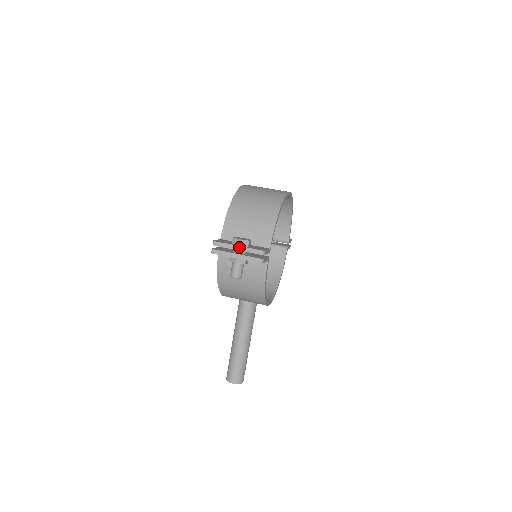
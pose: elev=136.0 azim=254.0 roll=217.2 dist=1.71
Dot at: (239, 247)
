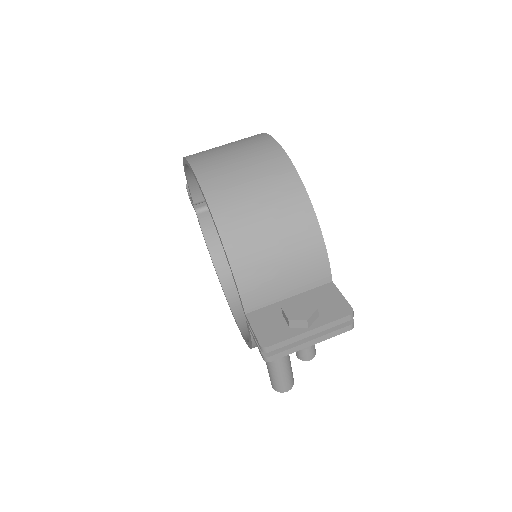
Dot at: (312, 331)
